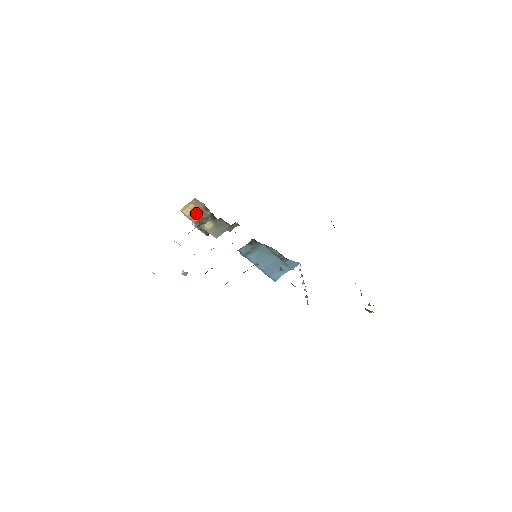
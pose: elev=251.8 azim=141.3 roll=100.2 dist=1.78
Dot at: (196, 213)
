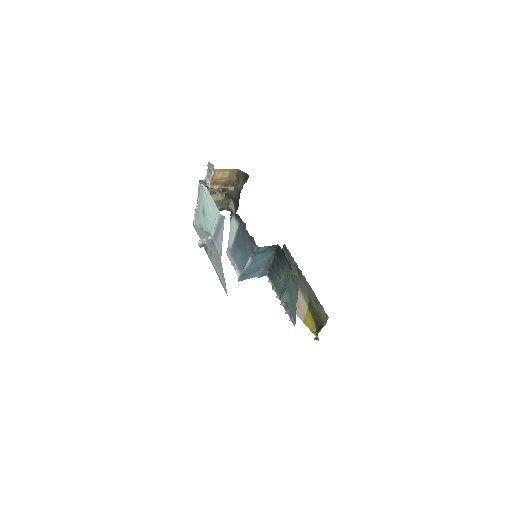
Dot at: (222, 181)
